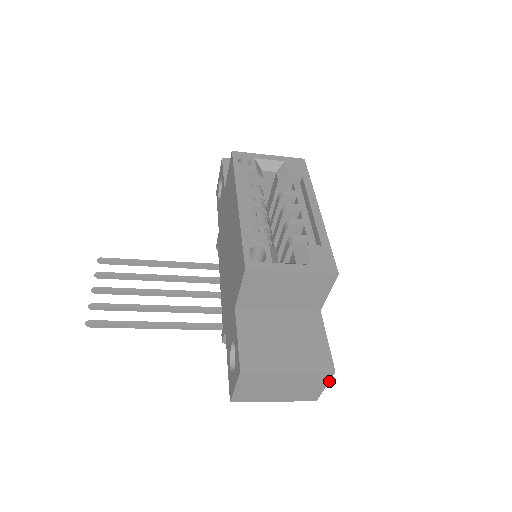
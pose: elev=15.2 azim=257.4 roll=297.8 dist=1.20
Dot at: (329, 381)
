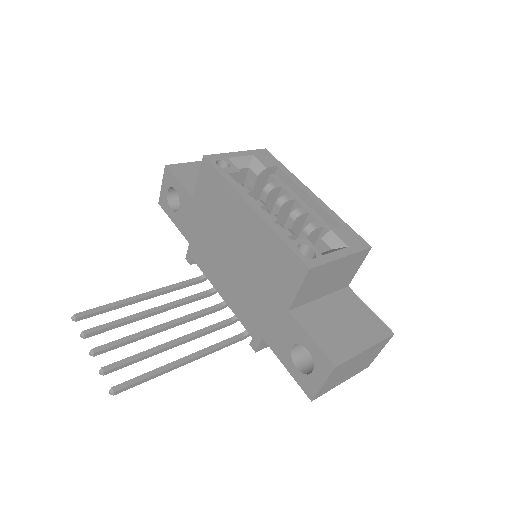
Dot at: occluded
